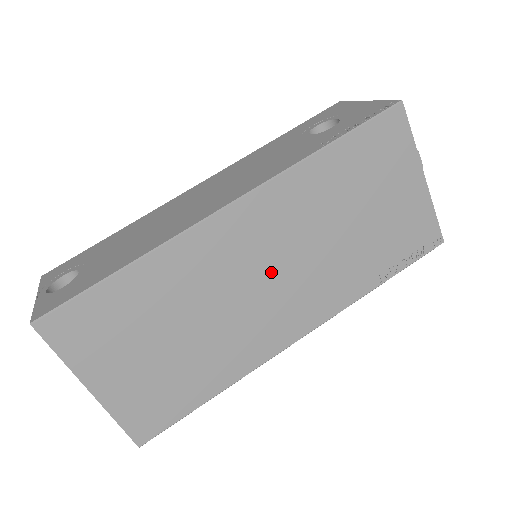
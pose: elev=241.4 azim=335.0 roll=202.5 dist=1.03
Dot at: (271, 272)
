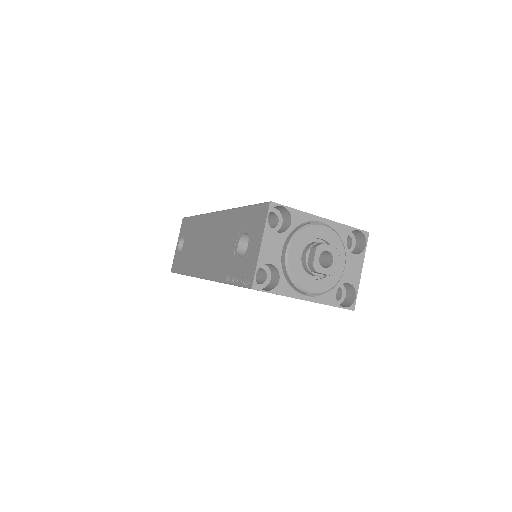
Dot at: occluded
